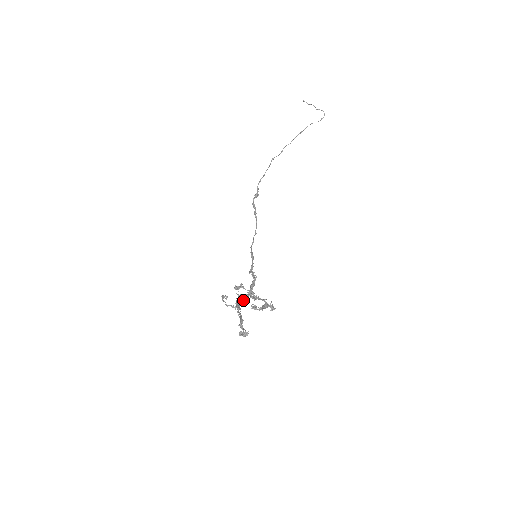
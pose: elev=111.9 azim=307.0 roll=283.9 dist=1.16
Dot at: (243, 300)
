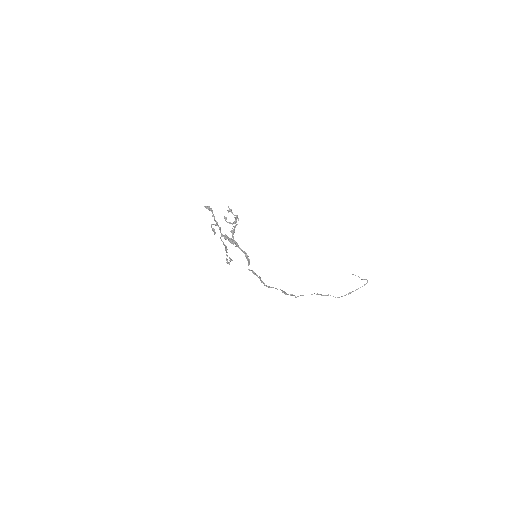
Dot at: (226, 239)
